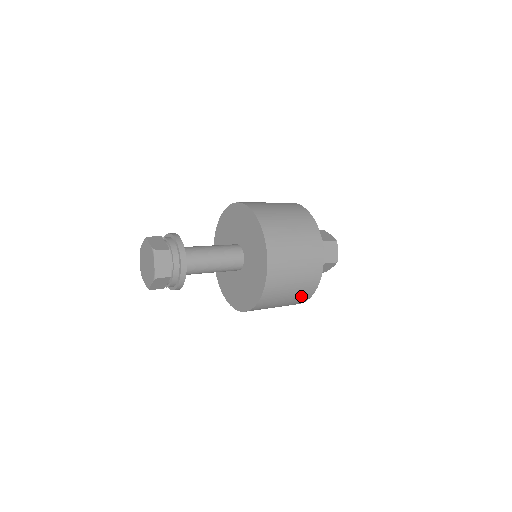
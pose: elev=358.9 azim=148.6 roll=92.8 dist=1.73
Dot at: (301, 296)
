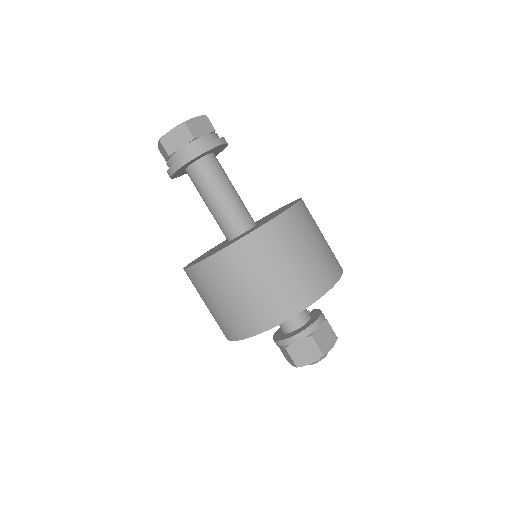
Dot at: (274, 304)
